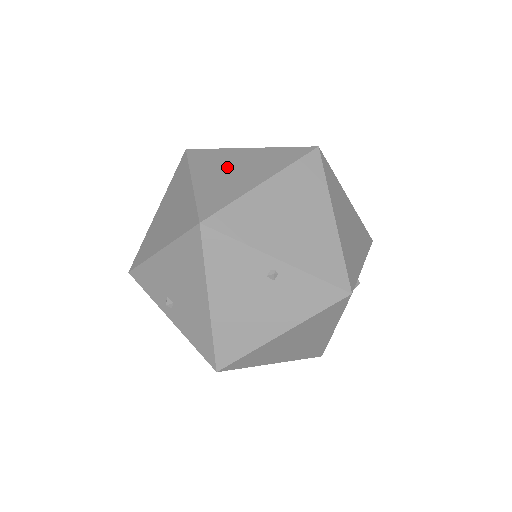
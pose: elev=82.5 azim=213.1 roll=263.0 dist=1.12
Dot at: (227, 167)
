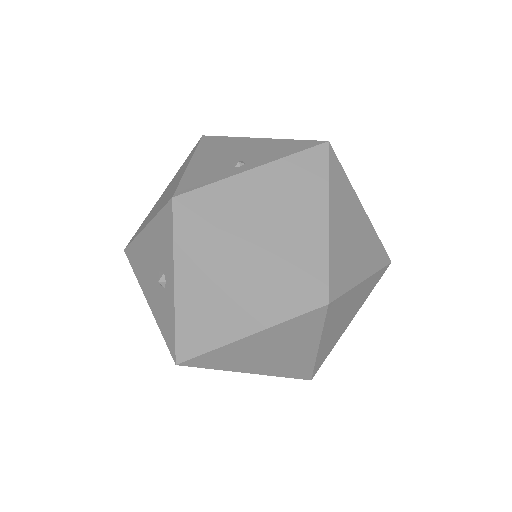
Dot at: occluded
